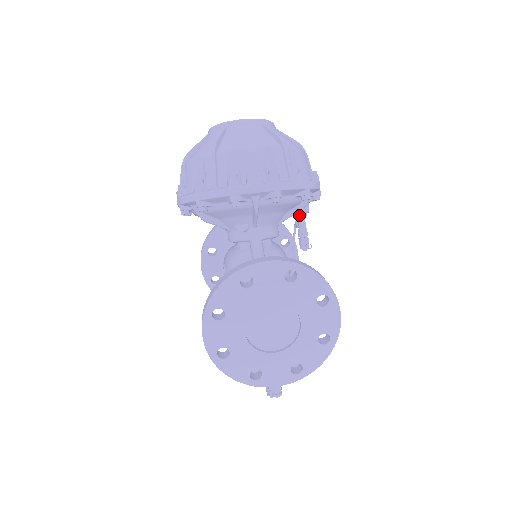
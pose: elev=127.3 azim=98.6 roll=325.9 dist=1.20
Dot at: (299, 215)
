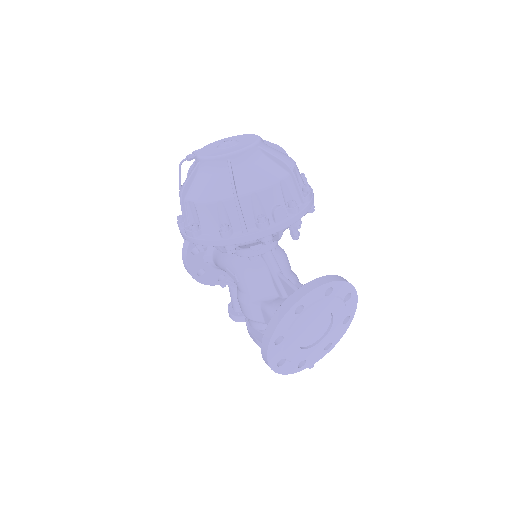
Dot at: occluded
